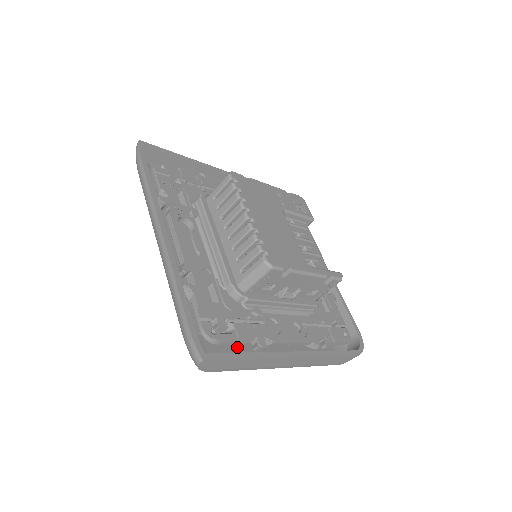
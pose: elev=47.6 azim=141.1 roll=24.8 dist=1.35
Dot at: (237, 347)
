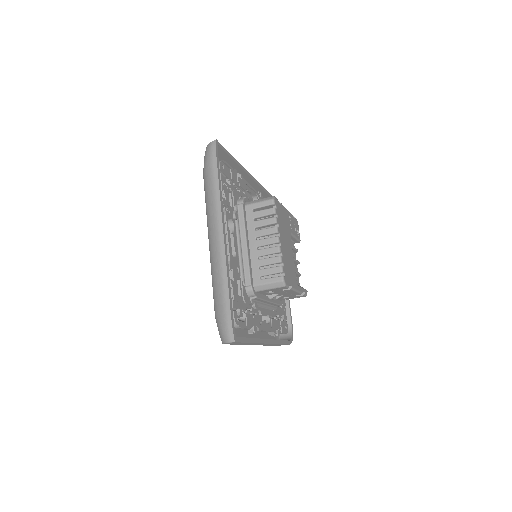
Dot at: occluded
